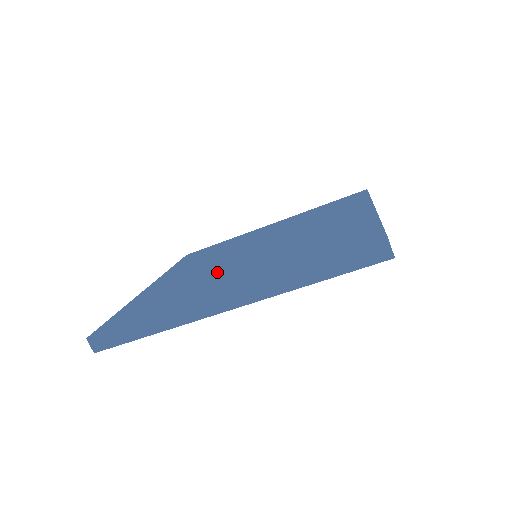
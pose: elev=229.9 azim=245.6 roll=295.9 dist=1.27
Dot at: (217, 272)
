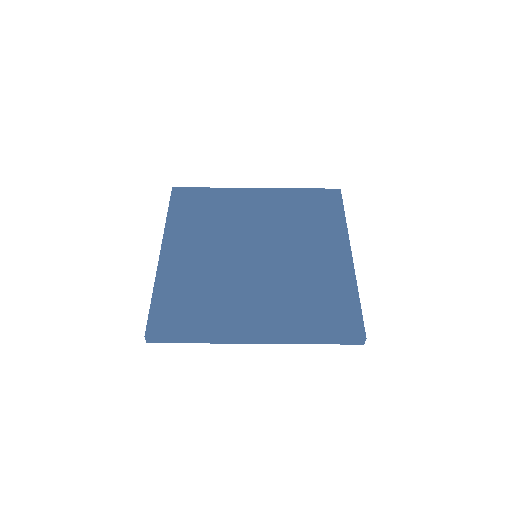
Dot at: (234, 282)
